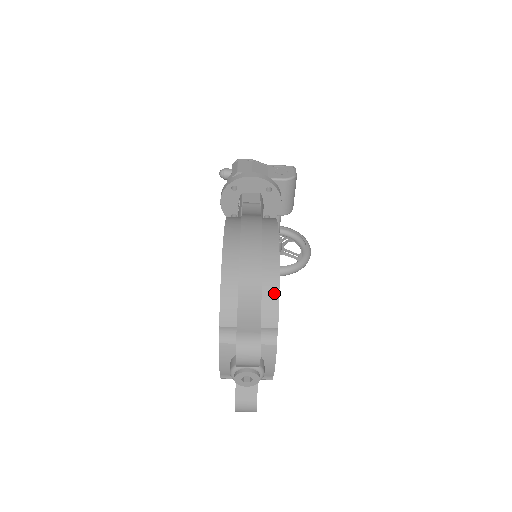
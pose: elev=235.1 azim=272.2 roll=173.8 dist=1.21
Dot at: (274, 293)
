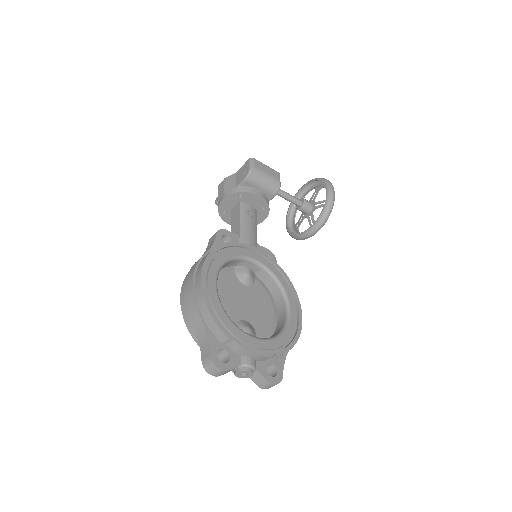
Dot at: (211, 320)
